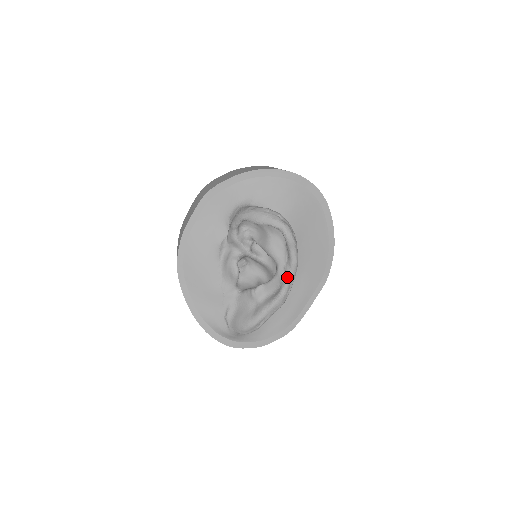
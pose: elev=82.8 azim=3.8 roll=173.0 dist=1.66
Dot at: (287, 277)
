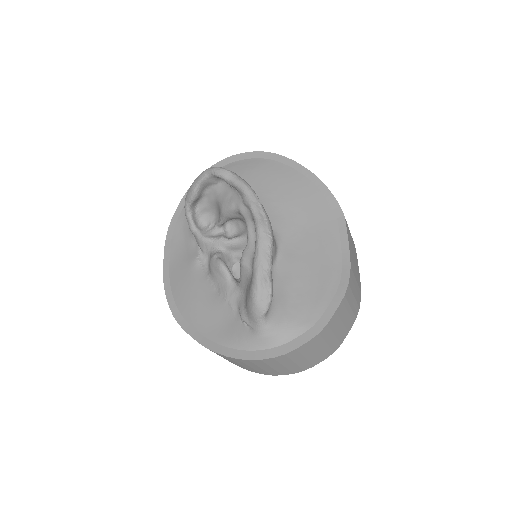
Dot at: (249, 206)
